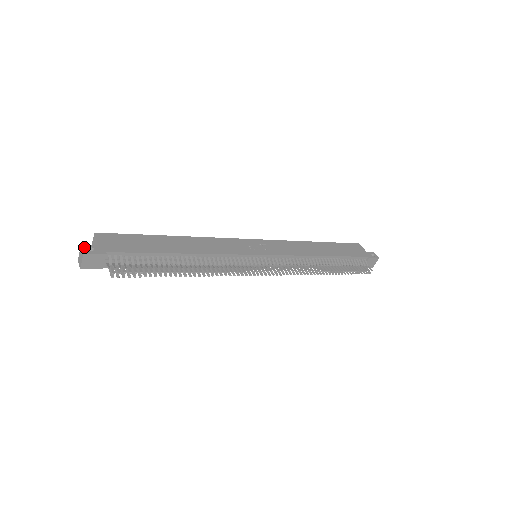
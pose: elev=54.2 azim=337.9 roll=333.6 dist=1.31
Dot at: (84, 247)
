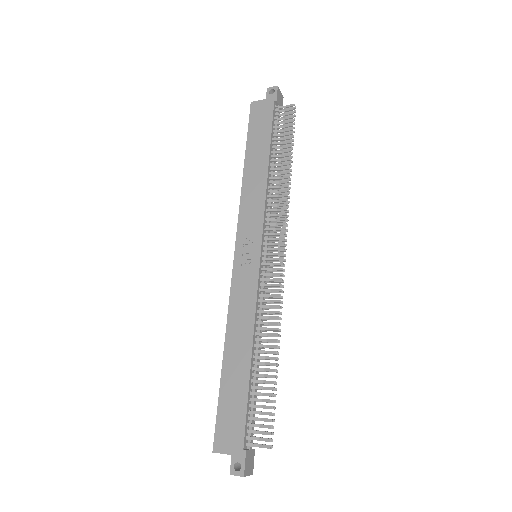
Dot at: (234, 473)
